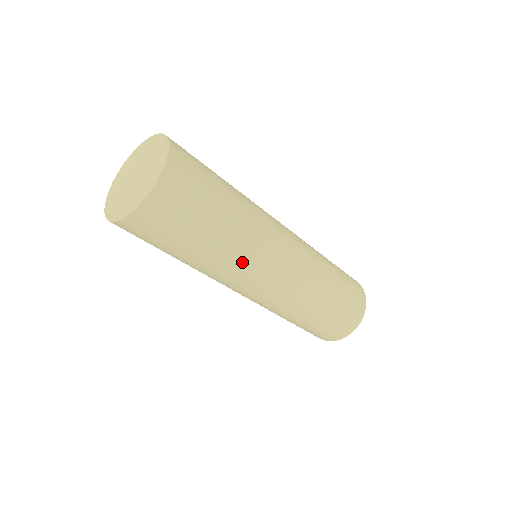
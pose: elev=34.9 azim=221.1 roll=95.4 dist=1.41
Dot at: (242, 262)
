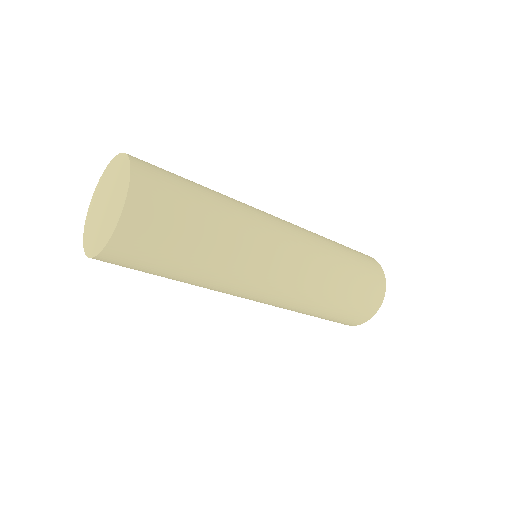
Dot at: (233, 277)
